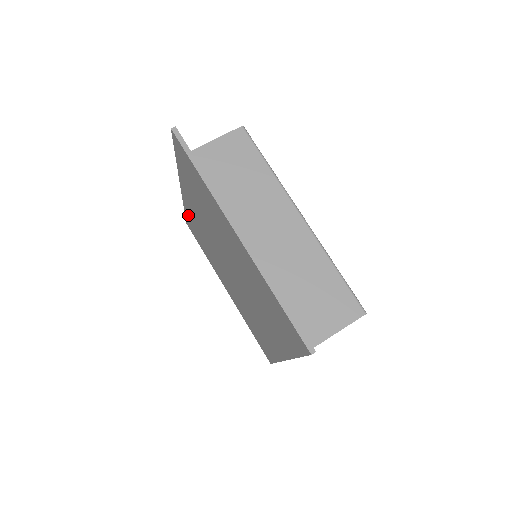
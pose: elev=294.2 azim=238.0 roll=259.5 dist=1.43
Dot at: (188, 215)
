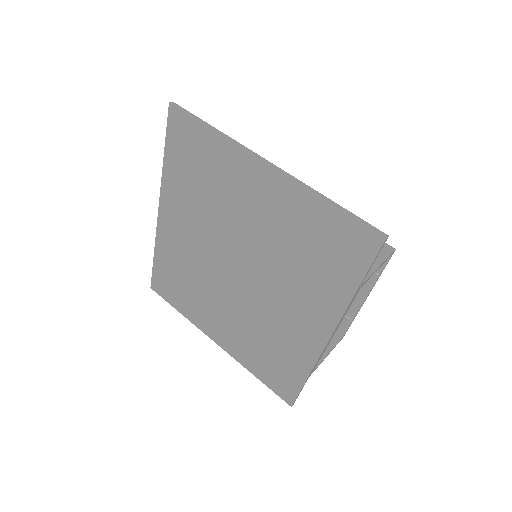
Dot at: (160, 259)
